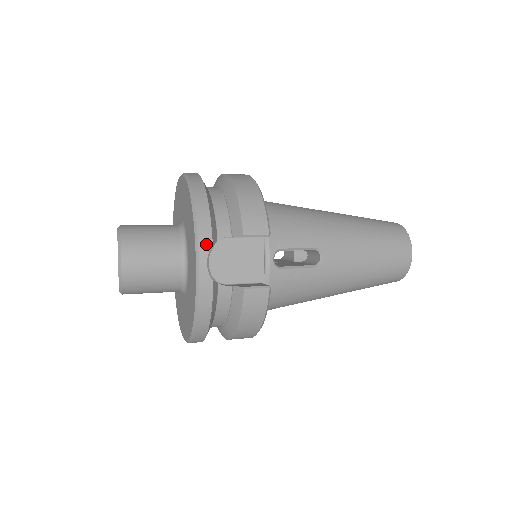
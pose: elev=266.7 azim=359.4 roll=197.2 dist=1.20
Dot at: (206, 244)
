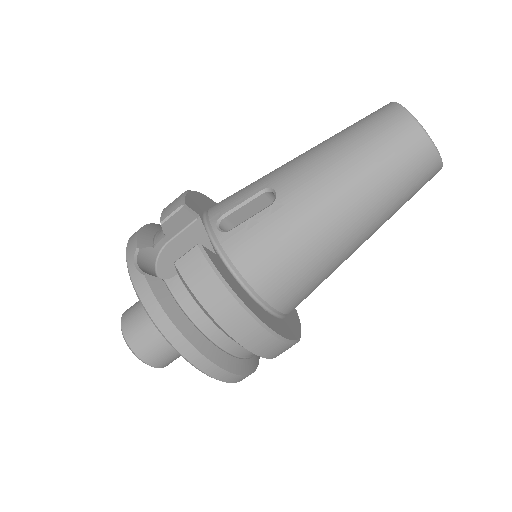
Dot at: (132, 251)
